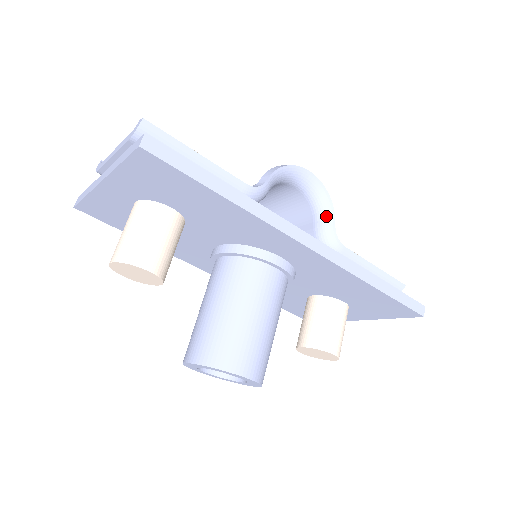
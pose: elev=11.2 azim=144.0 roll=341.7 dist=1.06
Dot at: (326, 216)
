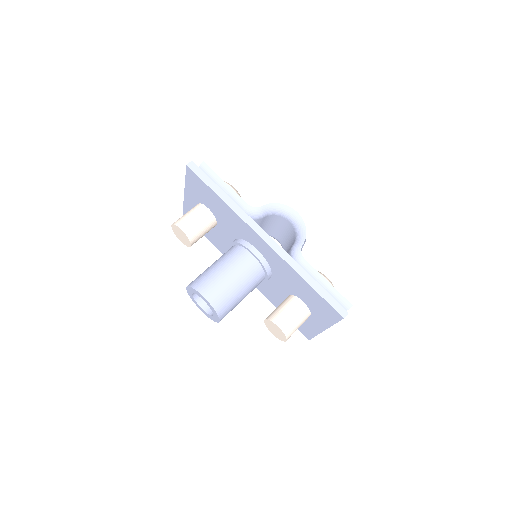
Dot at: (300, 239)
